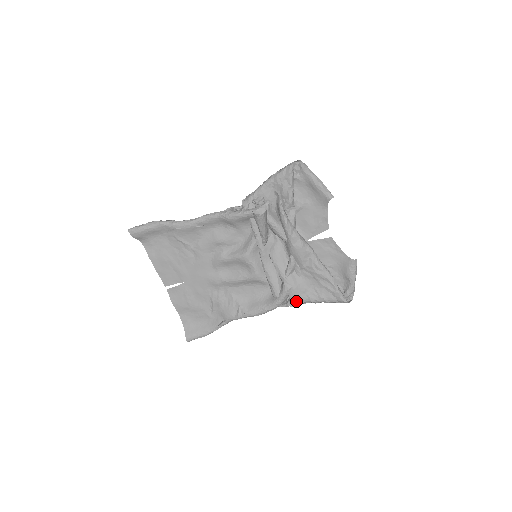
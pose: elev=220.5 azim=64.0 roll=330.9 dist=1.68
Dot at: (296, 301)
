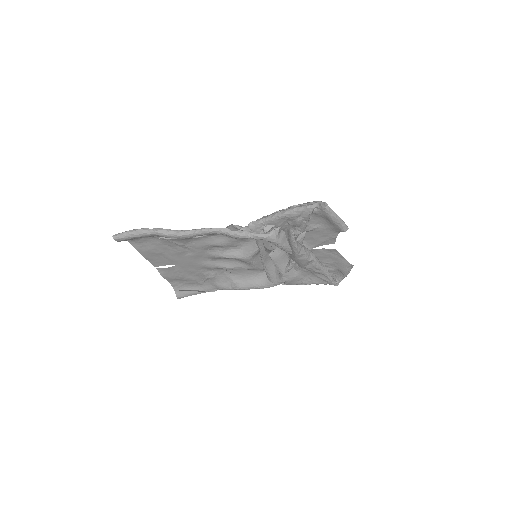
Dot at: occluded
